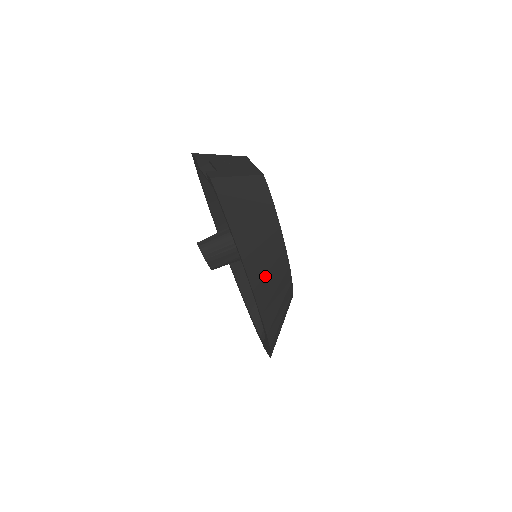
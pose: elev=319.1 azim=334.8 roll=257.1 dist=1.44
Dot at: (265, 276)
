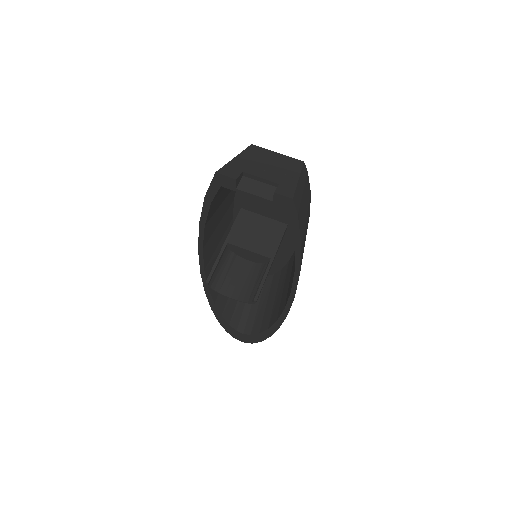
Dot at: occluded
